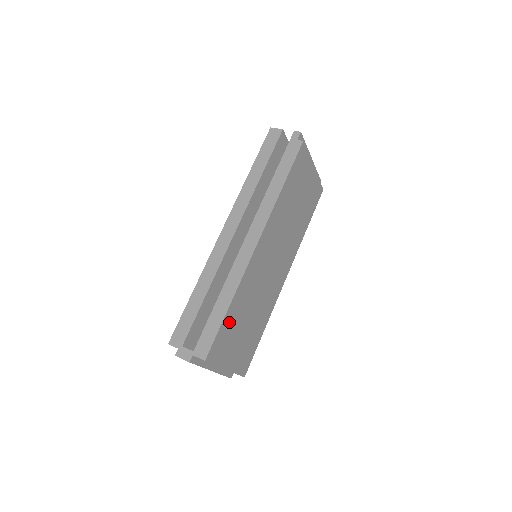
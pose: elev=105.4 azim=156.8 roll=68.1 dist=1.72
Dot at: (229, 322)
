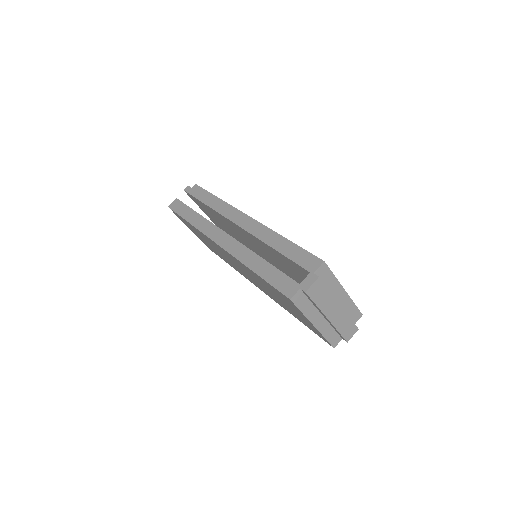
Dot at: occluded
